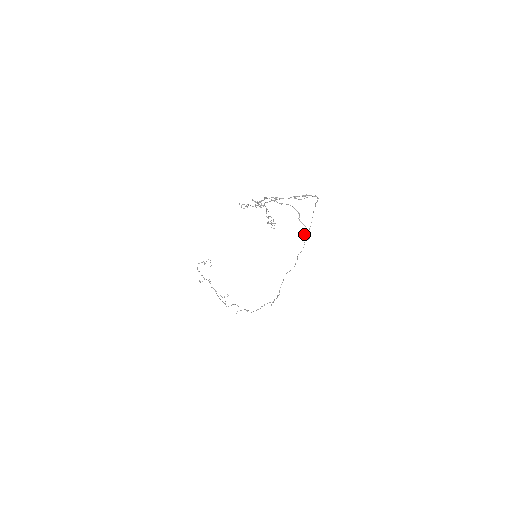
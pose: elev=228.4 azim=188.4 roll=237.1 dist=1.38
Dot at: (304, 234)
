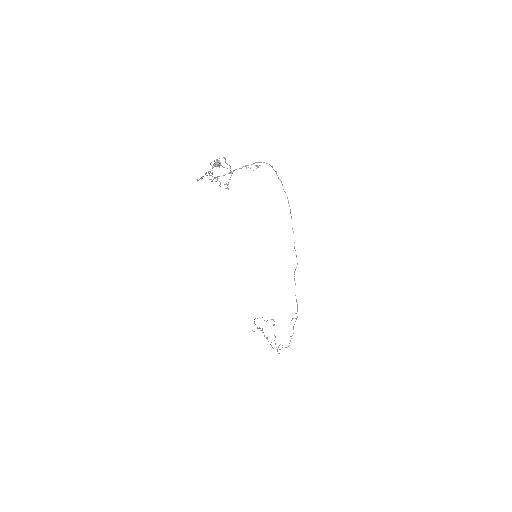
Dot at: (216, 161)
